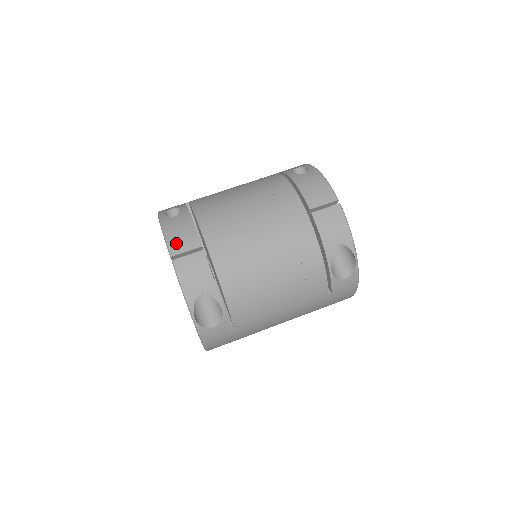
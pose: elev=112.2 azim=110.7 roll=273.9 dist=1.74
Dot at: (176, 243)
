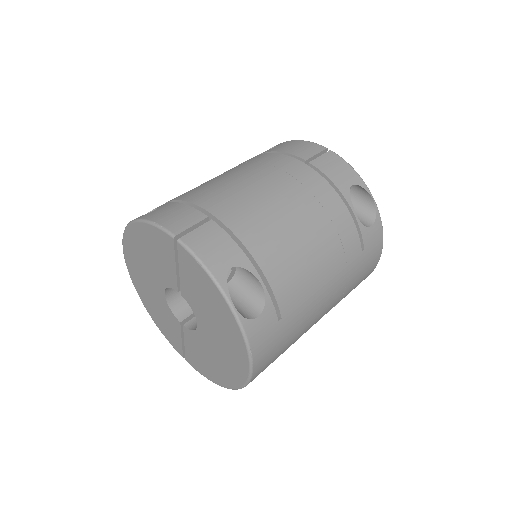
Dot at: (173, 223)
